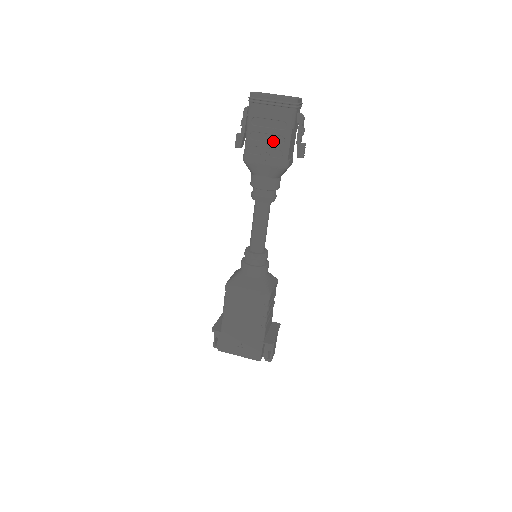
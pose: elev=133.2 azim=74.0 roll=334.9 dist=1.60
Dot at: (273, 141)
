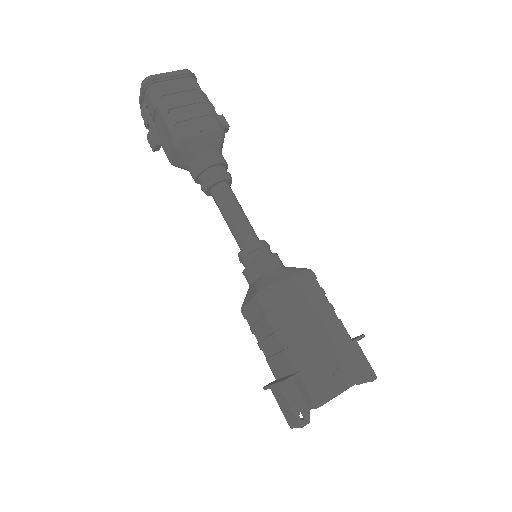
Dot at: (196, 110)
